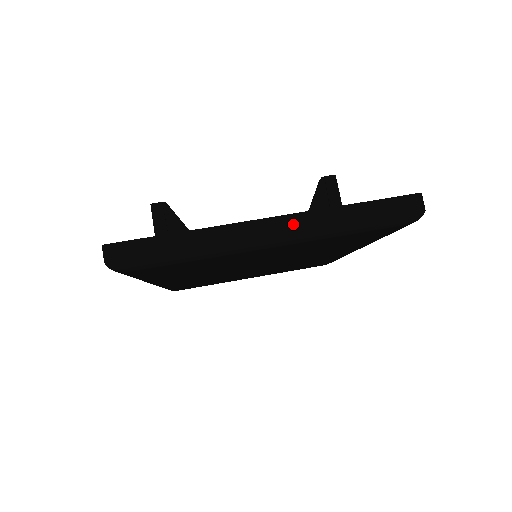
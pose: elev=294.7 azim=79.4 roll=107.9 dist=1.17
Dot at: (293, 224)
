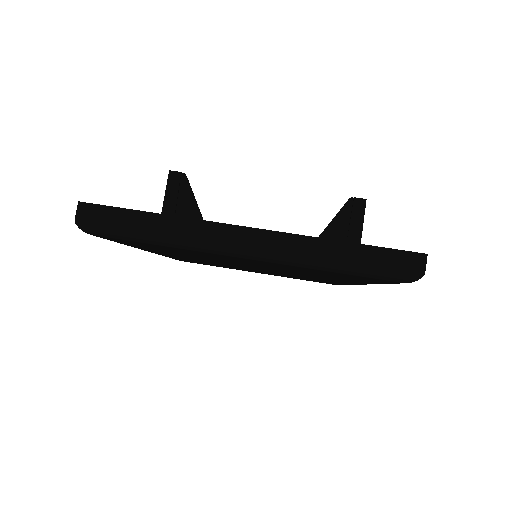
Dot at: (275, 242)
